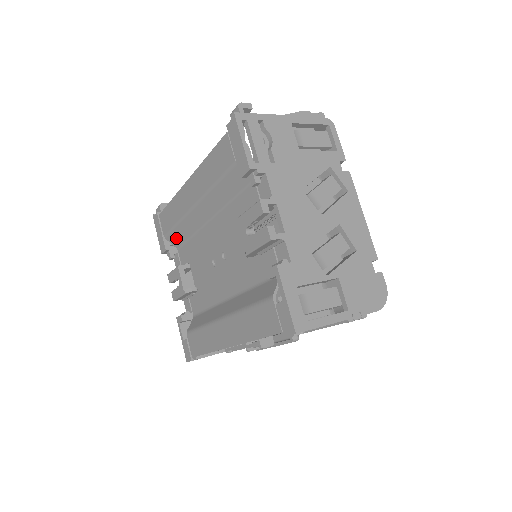
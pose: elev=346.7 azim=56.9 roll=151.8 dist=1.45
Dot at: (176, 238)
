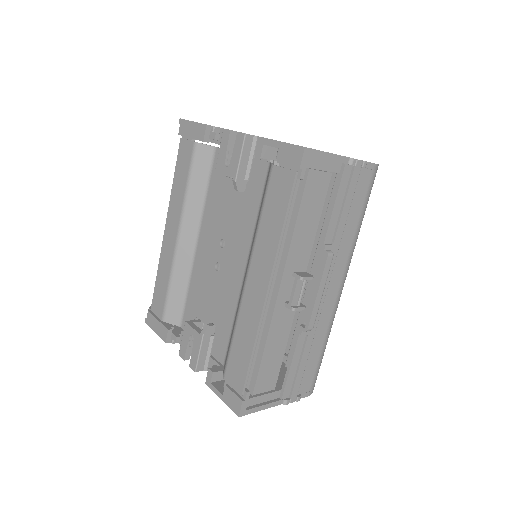
Dot at: (174, 308)
